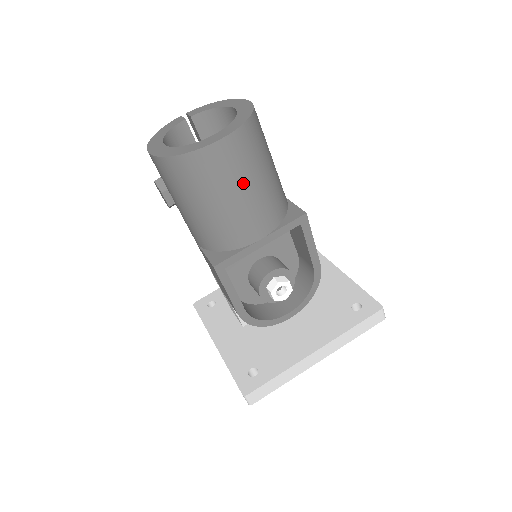
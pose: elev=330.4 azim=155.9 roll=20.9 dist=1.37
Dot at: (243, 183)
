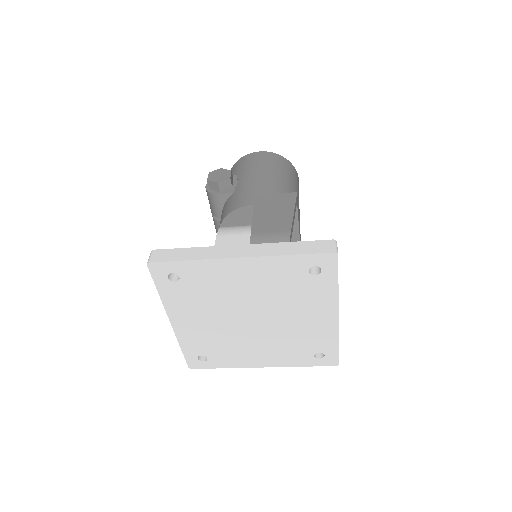
Dot at: occluded
